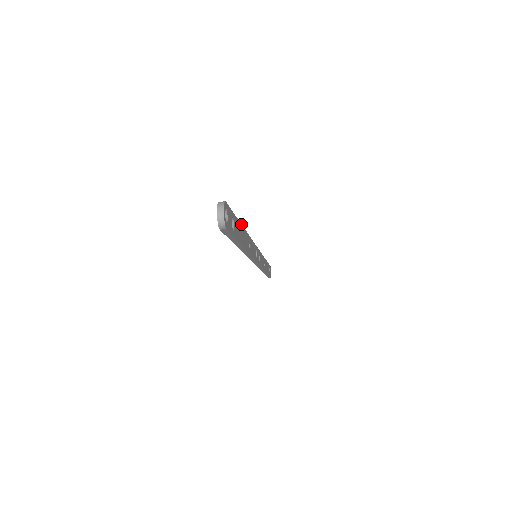
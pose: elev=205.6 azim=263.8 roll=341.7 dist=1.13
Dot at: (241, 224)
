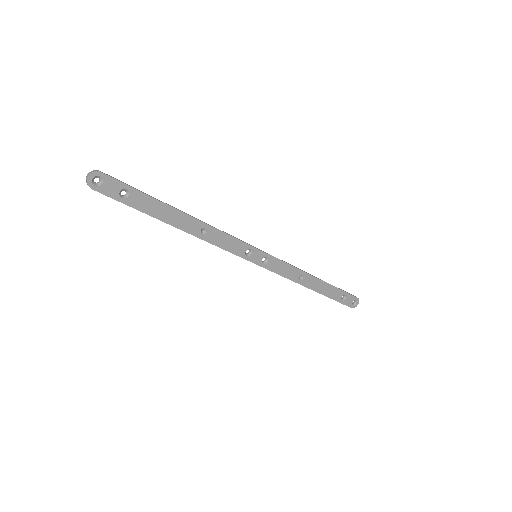
Dot at: (169, 205)
